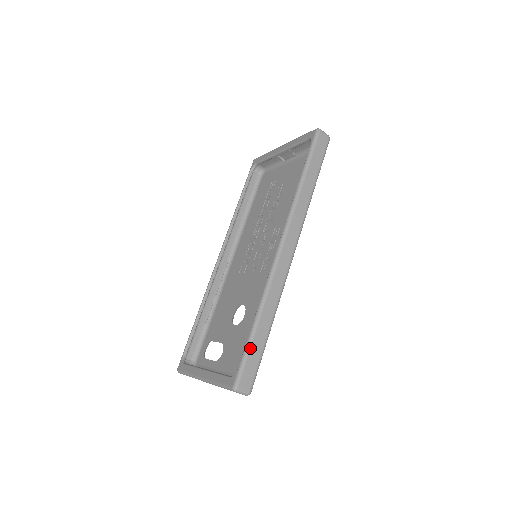
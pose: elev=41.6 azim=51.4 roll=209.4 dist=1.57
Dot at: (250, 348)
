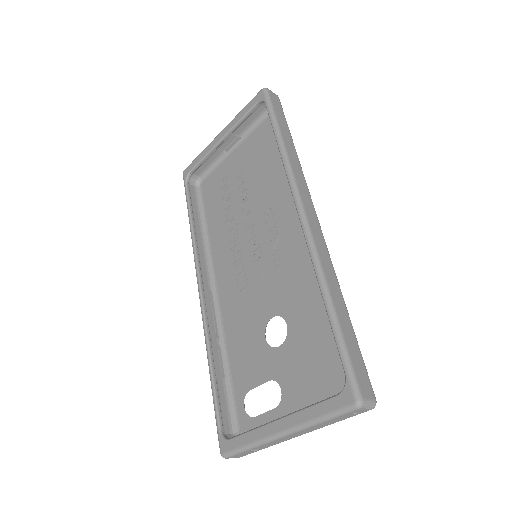
Dot at: (344, 340)
